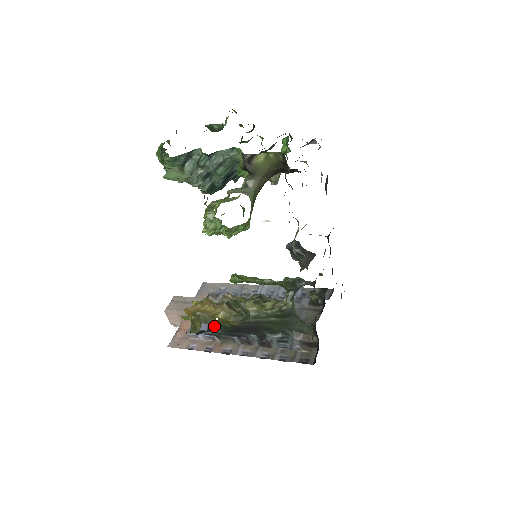
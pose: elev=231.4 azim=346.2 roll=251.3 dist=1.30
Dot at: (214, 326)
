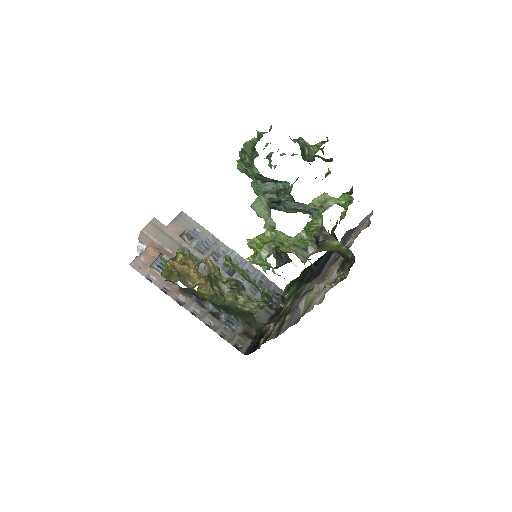
Dot at: (188, 289)
